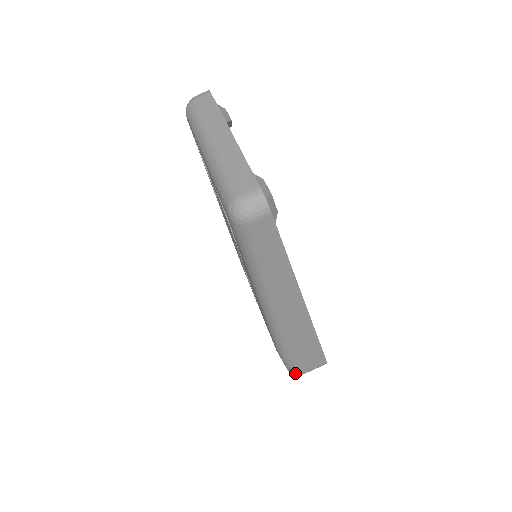
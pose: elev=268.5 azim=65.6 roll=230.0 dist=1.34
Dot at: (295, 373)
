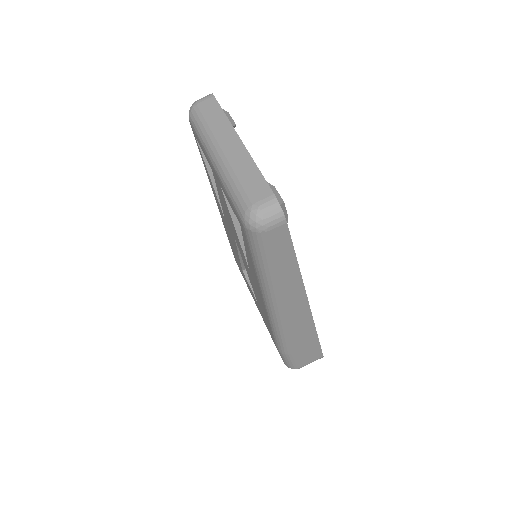
Dot at: (293, 368)
